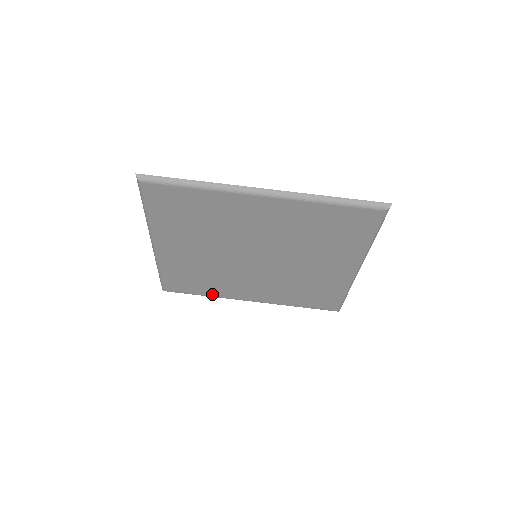
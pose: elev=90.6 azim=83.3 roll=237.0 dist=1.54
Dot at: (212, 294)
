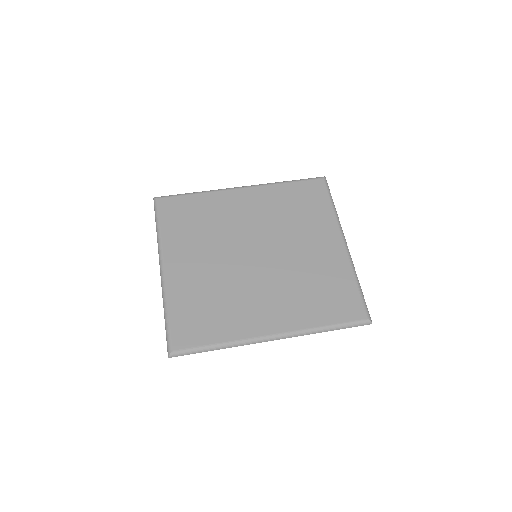
Dot at: (227, 337)
